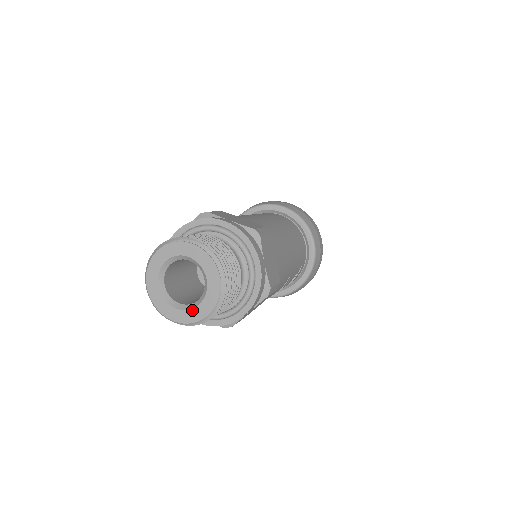
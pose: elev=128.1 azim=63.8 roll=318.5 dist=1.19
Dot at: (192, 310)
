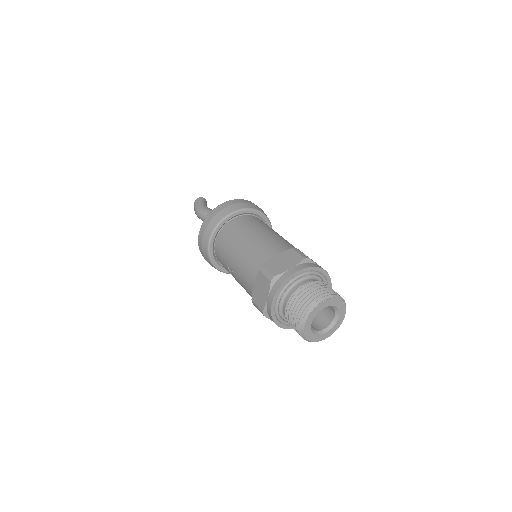
Dot at: (336, 324)
